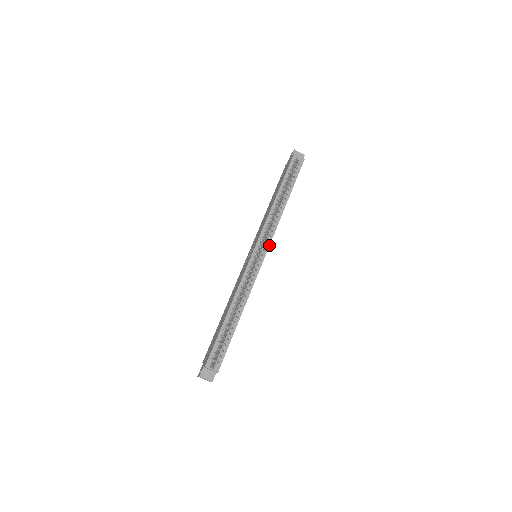
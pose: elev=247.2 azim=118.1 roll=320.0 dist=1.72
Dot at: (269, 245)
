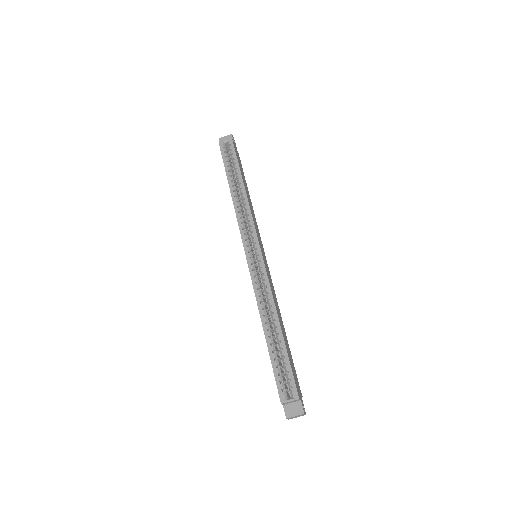
Dot at: (256, 235)
